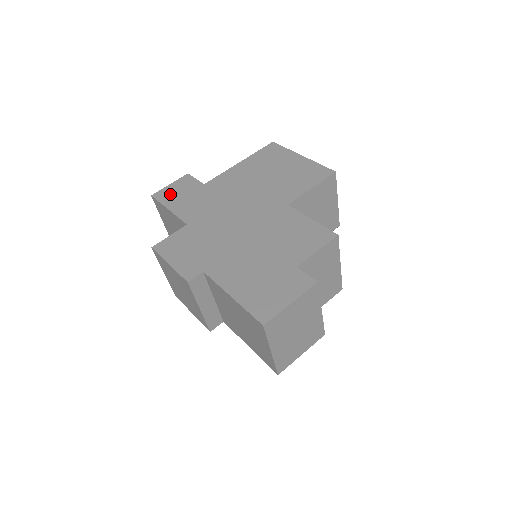
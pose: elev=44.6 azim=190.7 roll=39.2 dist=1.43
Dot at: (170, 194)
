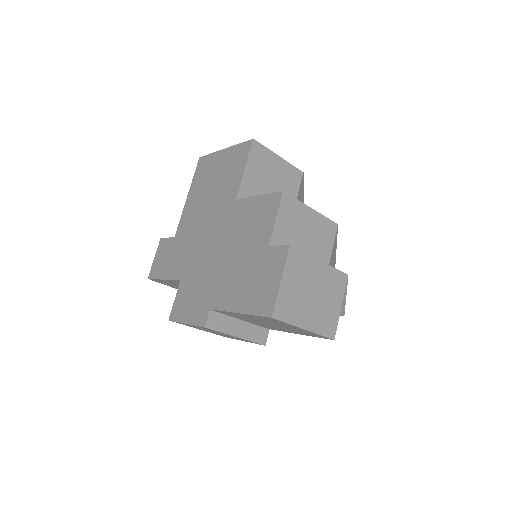
Dot at: (158, 266)
